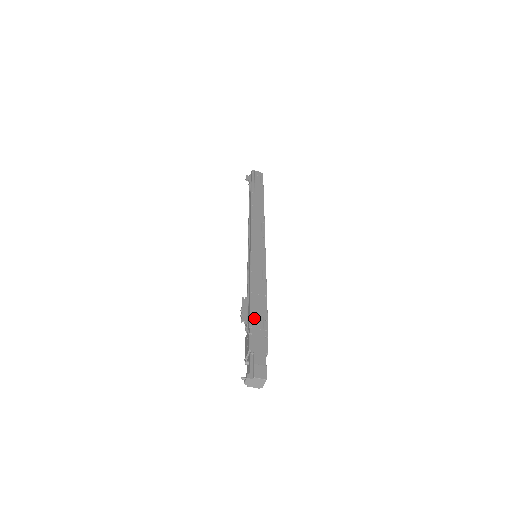
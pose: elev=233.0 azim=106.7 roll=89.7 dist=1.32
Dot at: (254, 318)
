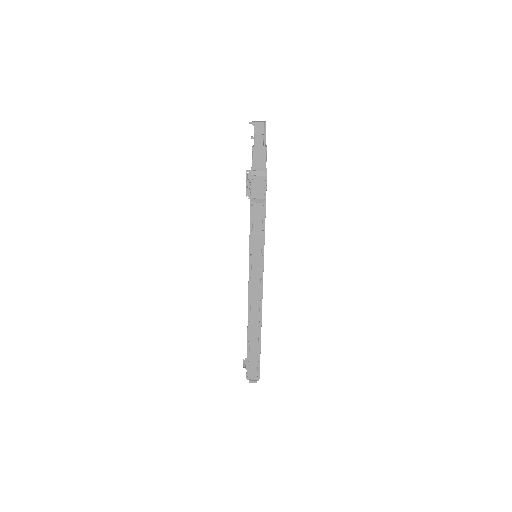
Dot at: occluded
